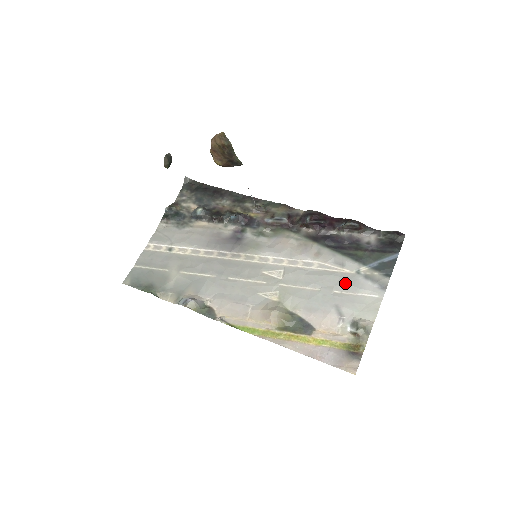
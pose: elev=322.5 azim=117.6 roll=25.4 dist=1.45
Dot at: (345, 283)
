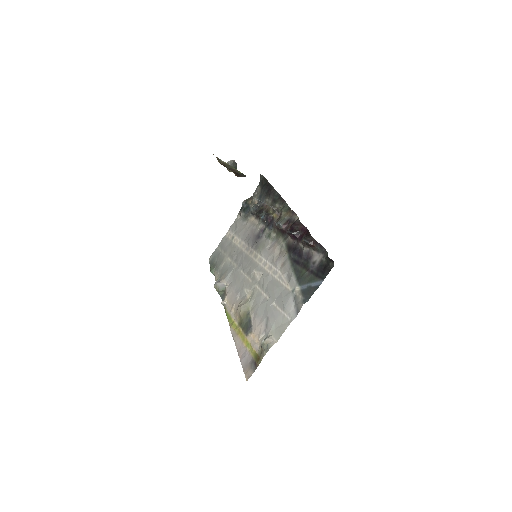
Dot at: (281, 298)
